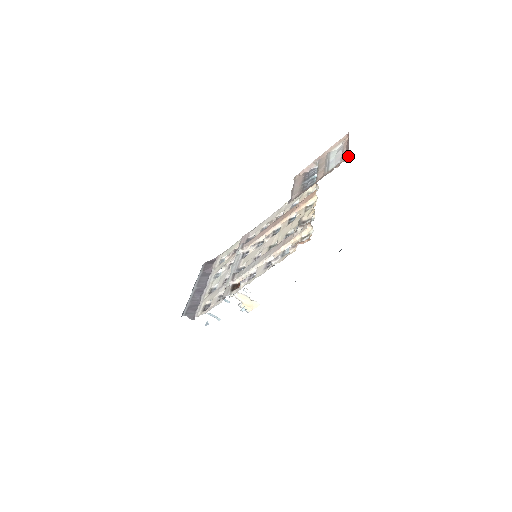
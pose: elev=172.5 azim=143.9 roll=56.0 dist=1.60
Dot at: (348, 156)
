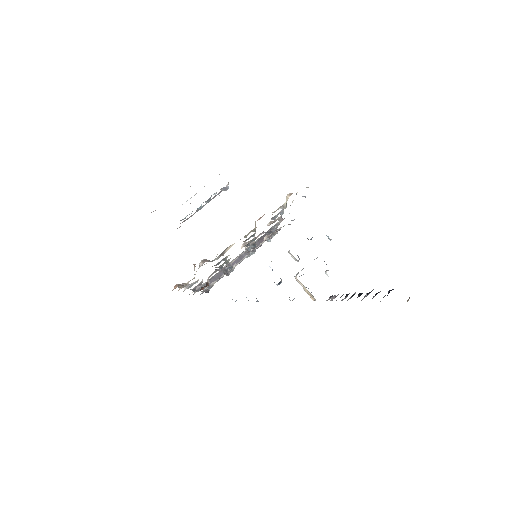
Dot at: occluded
